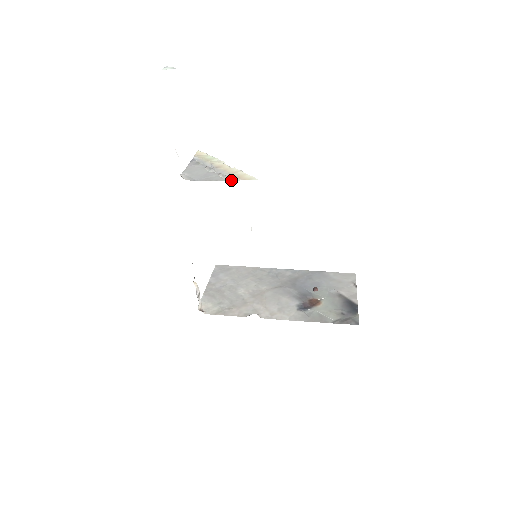
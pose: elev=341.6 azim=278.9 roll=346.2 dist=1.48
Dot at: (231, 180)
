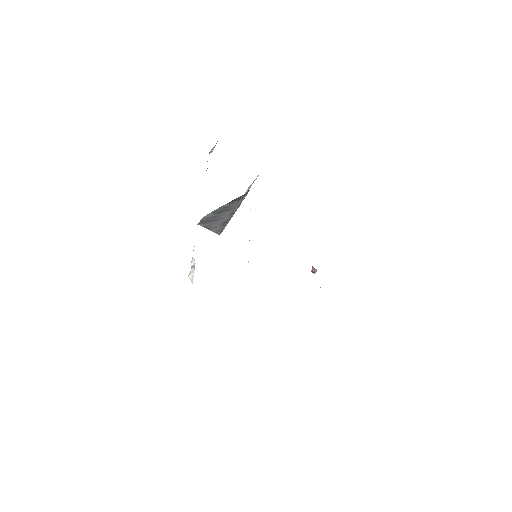
Dot at: occluded
